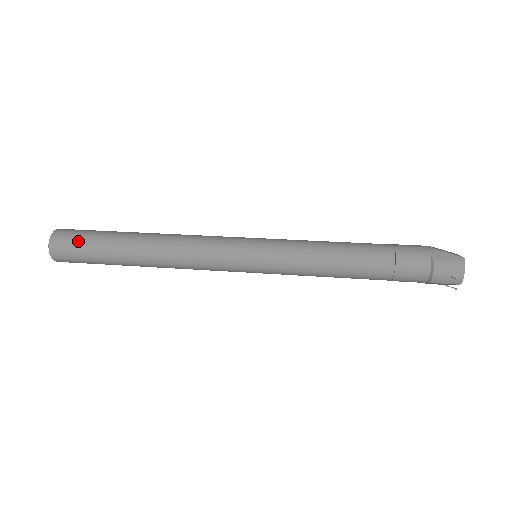
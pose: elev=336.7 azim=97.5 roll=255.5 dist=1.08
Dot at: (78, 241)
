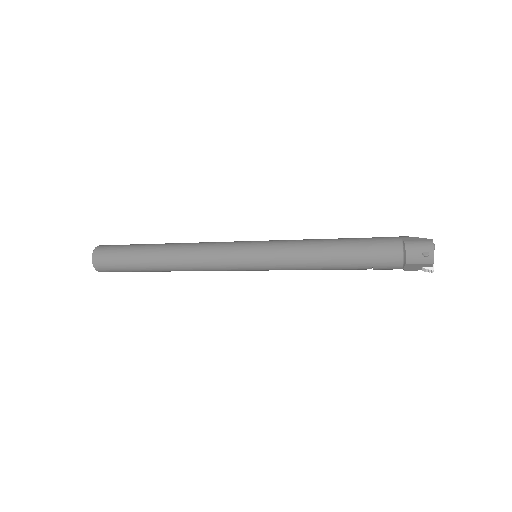
Dot at: (115, 250)
